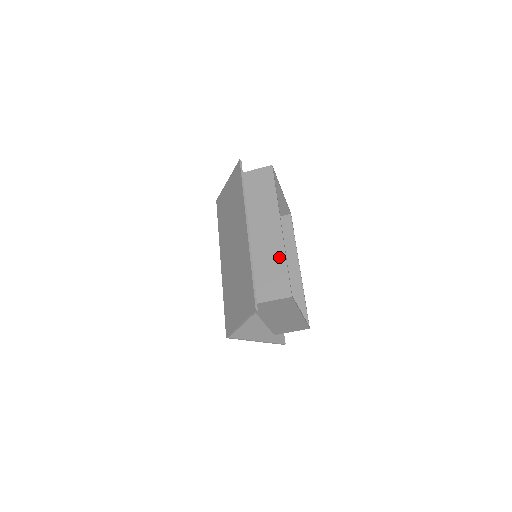
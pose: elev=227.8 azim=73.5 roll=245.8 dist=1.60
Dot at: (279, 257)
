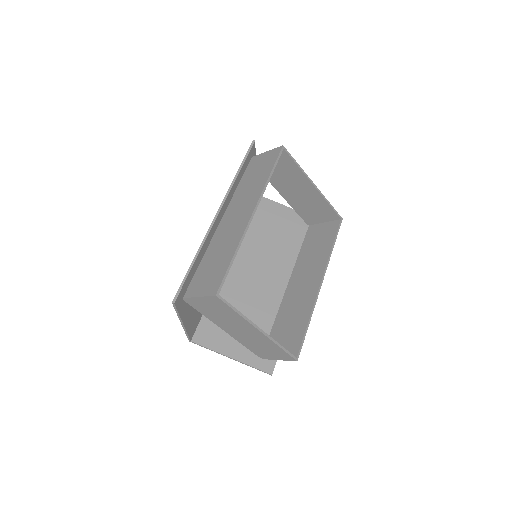
Dot at: (231, 248)
